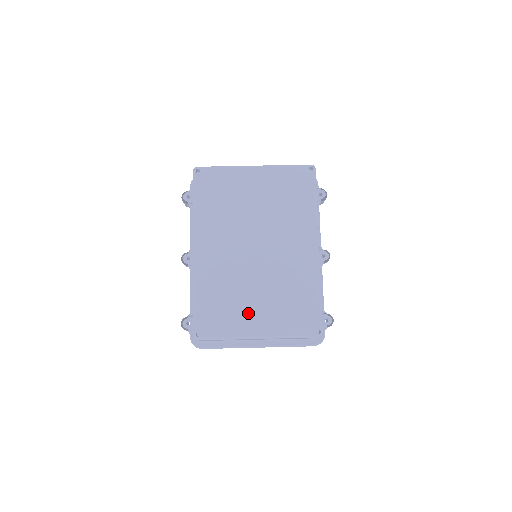
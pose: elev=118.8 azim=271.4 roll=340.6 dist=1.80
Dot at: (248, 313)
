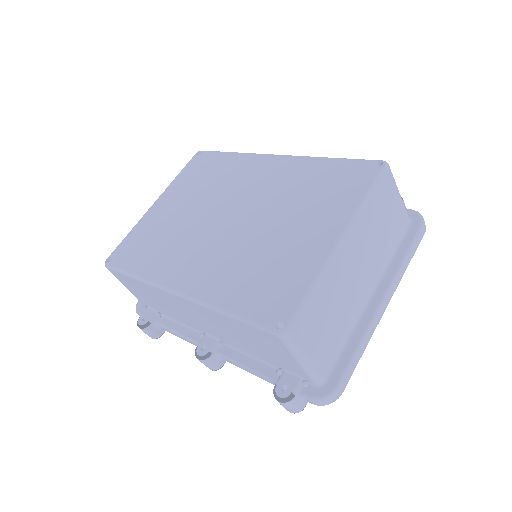
Dot at: (297, 245)
